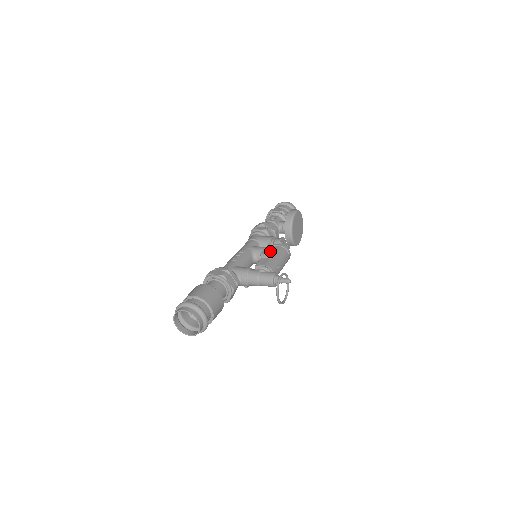
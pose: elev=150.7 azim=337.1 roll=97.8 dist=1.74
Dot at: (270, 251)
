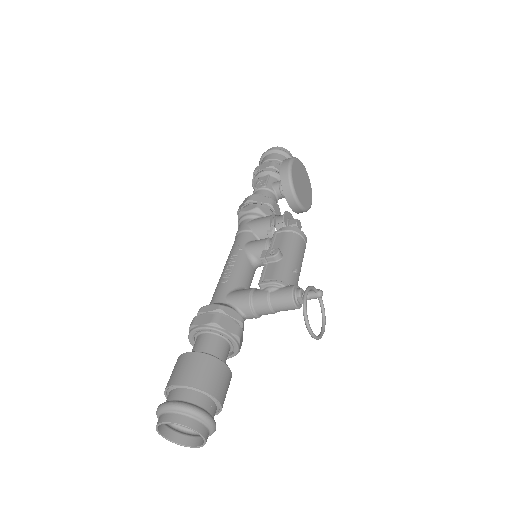
Dot at: (273, 249)
